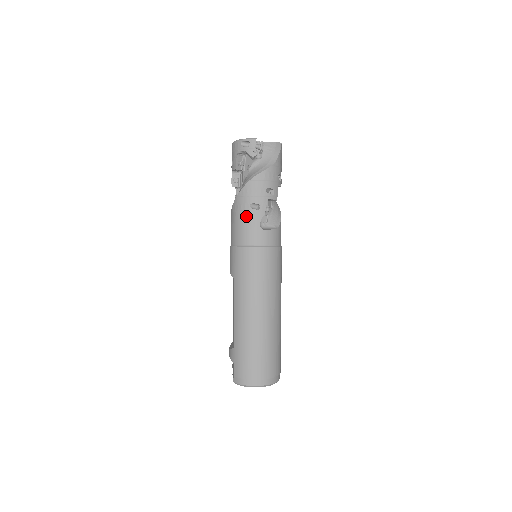
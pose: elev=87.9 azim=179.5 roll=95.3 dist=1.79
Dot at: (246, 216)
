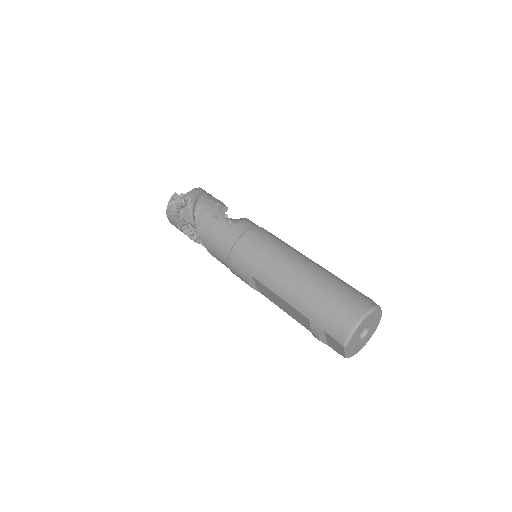
Dot at: (214, 231)
